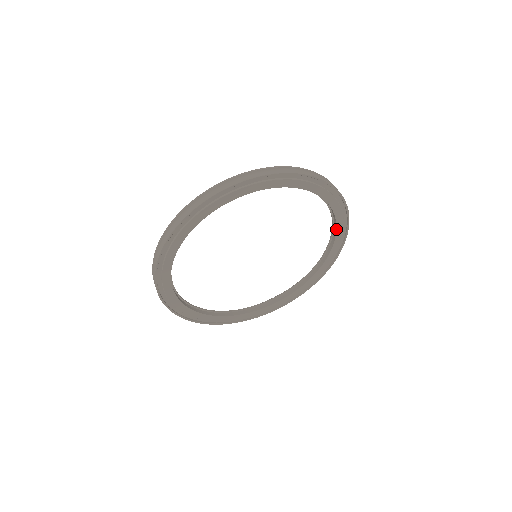
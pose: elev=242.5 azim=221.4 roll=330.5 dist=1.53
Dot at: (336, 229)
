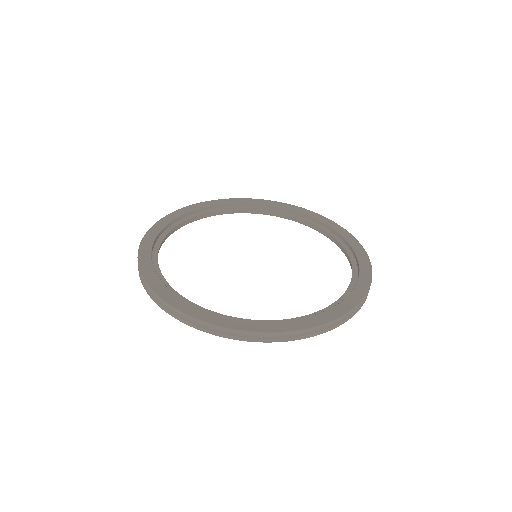
Dot at: (319, 232)
